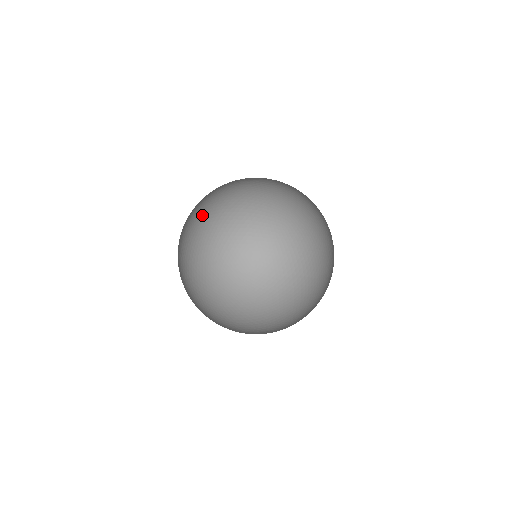
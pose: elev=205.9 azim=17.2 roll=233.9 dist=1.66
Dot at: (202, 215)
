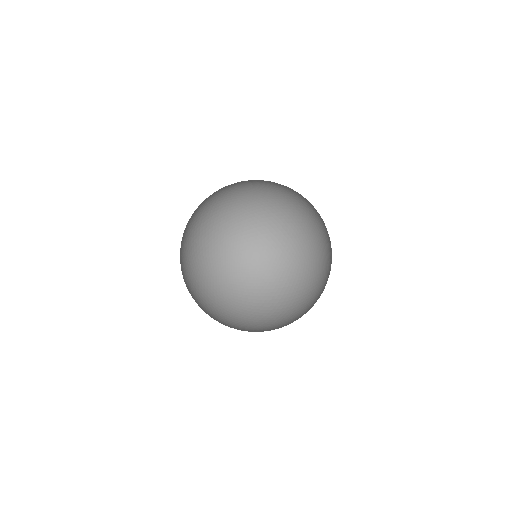
Dot at: (180, 249)
